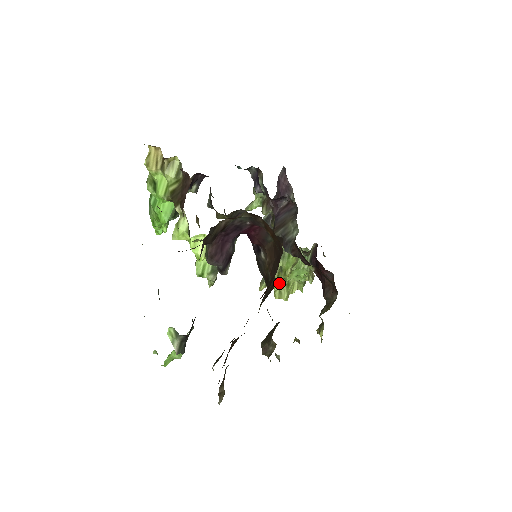
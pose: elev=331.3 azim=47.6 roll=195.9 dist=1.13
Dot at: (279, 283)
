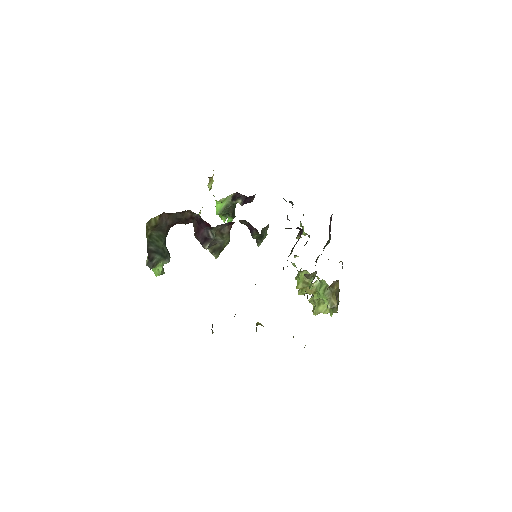
Dot at: (313, 299)
